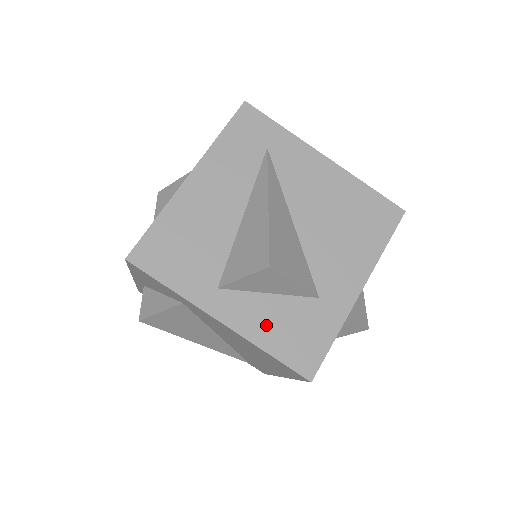
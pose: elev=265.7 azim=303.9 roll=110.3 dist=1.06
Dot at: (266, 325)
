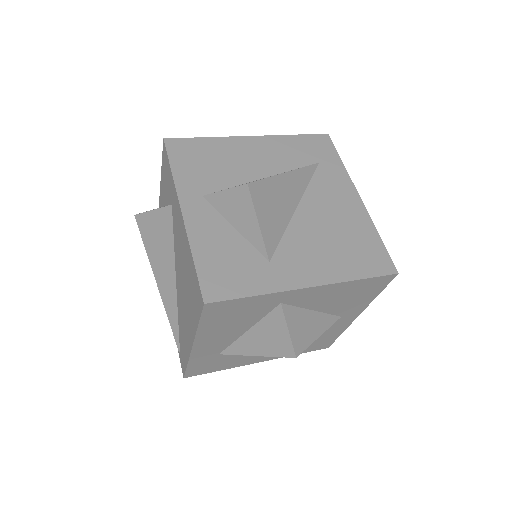
Dot at: (211, 242)
